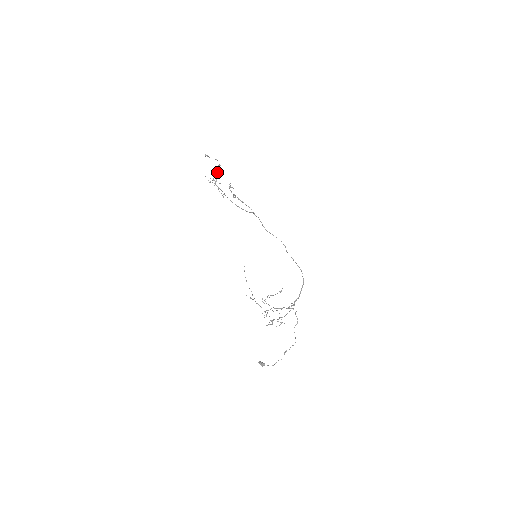
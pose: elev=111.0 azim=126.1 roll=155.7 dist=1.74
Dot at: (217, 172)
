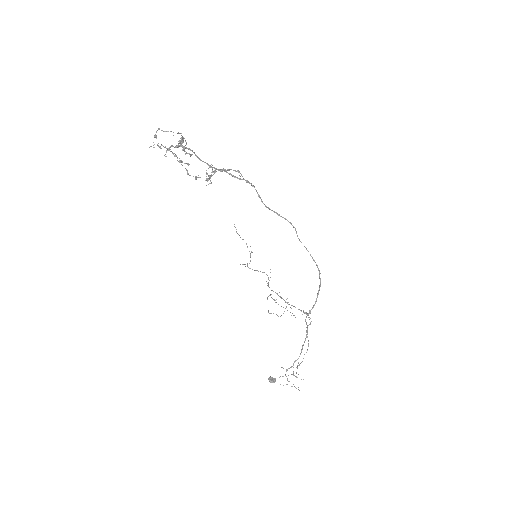
Dot at: occluded
